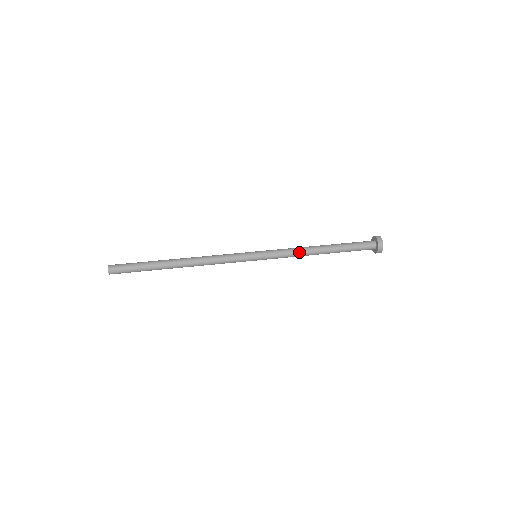
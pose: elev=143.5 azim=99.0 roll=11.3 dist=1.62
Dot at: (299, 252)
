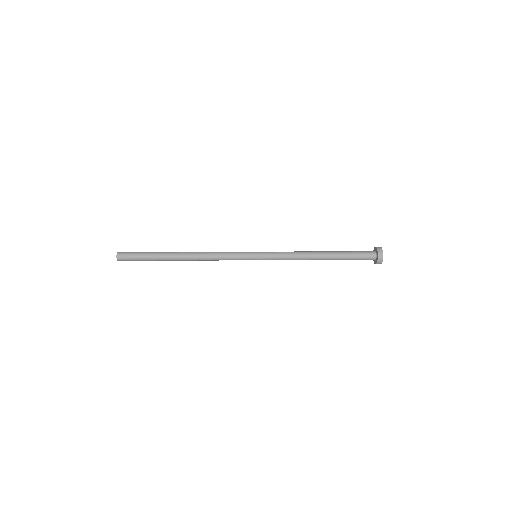
Dot at: (298, 253)
